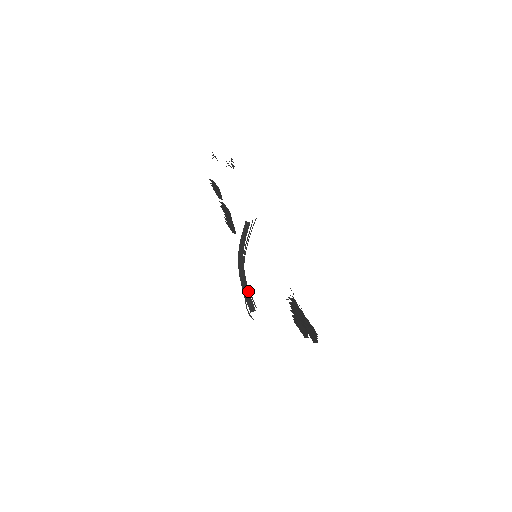
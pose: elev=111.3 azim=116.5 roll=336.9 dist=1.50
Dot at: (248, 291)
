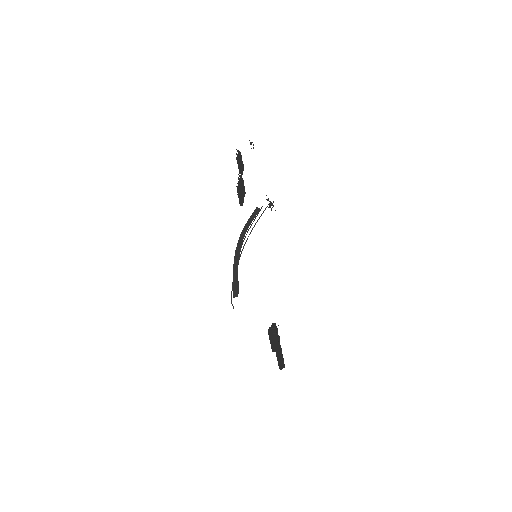
Dot at: (237, 277)
